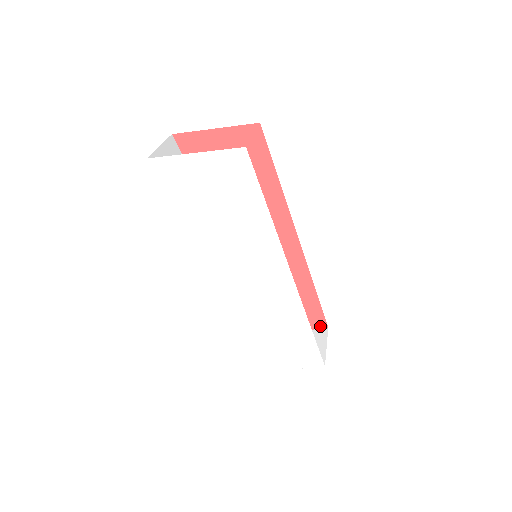
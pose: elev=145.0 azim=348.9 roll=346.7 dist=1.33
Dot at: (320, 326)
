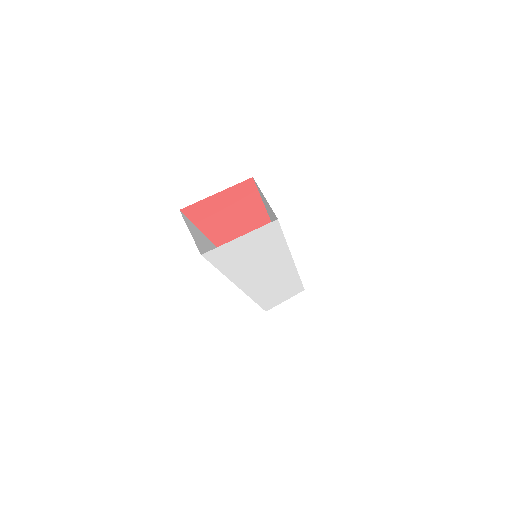
Dot at: occluded
